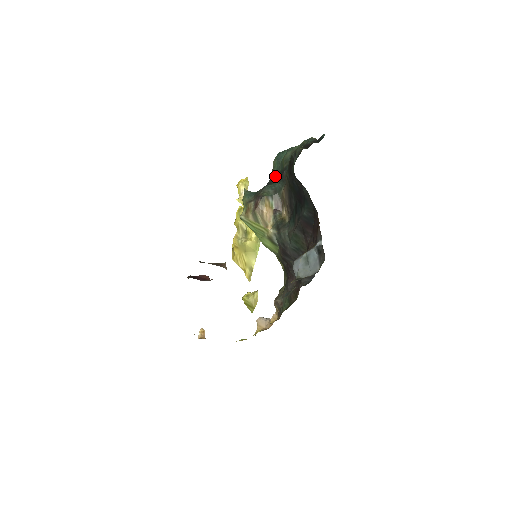
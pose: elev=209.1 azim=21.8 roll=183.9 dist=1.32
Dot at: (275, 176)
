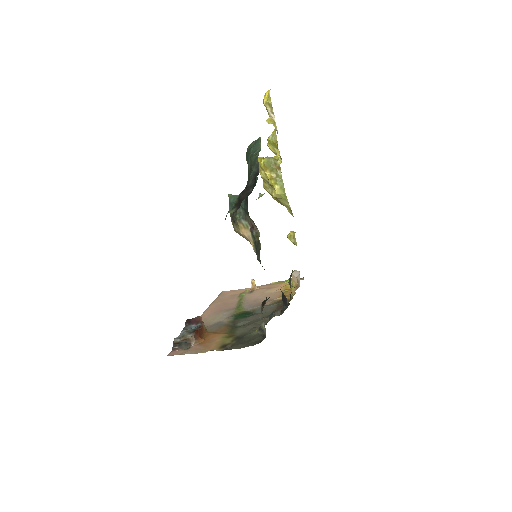
Dot at: occluded
